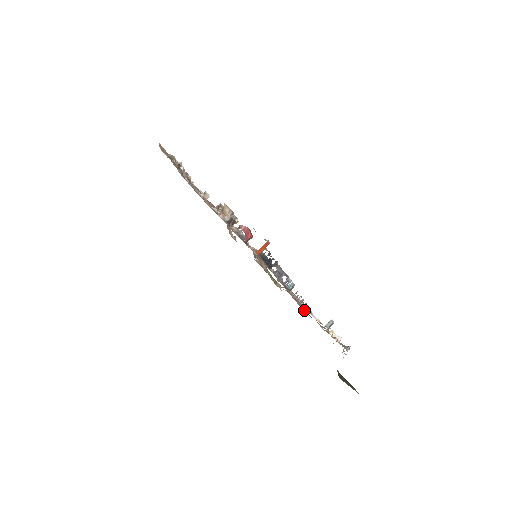
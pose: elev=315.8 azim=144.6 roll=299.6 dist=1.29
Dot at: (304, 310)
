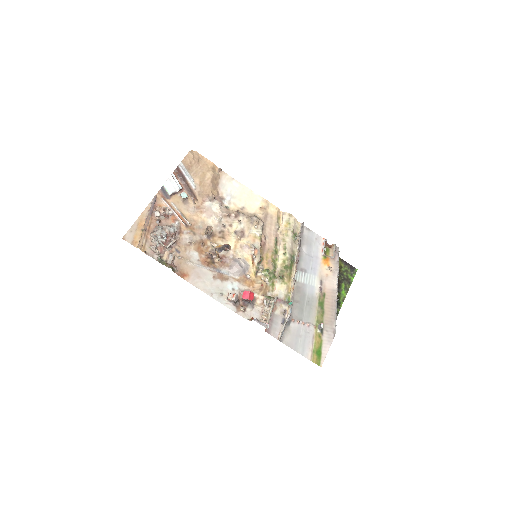
Dot at: (303, 246)
